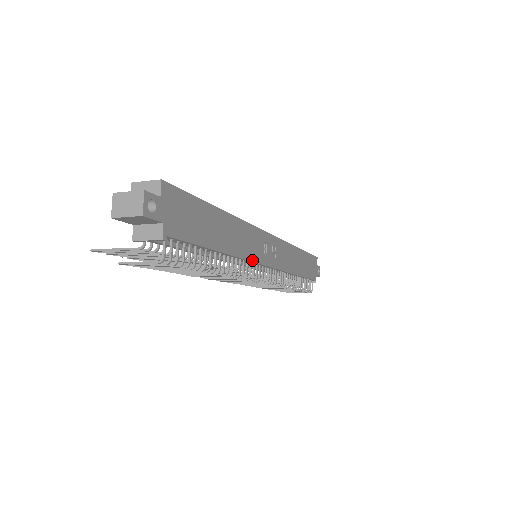
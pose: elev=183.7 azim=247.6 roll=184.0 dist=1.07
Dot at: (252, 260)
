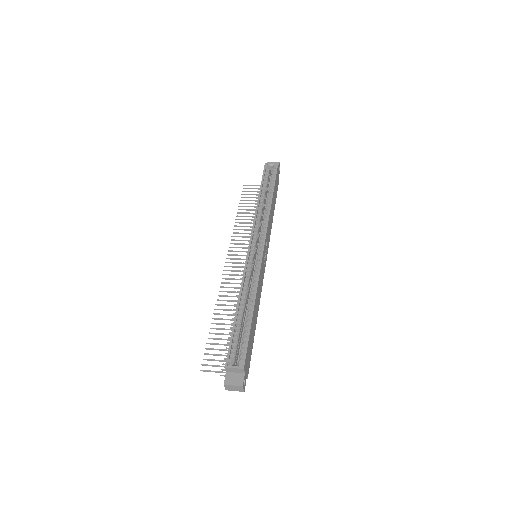
Dot at: (262, 284)
